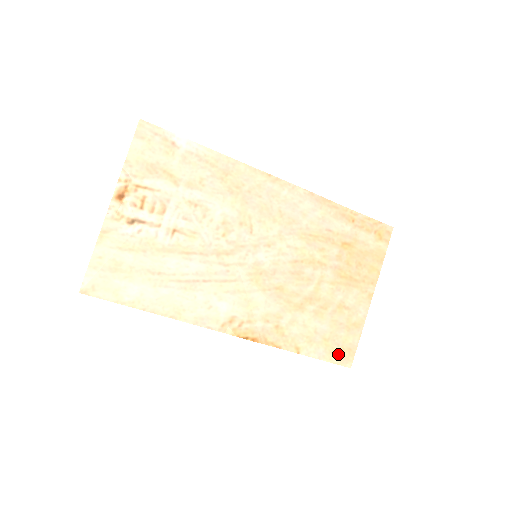
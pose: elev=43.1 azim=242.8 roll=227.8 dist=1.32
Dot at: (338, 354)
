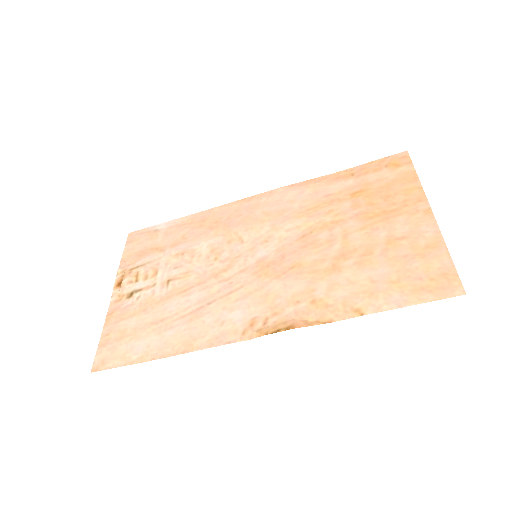
Dot at: (428, 288)
